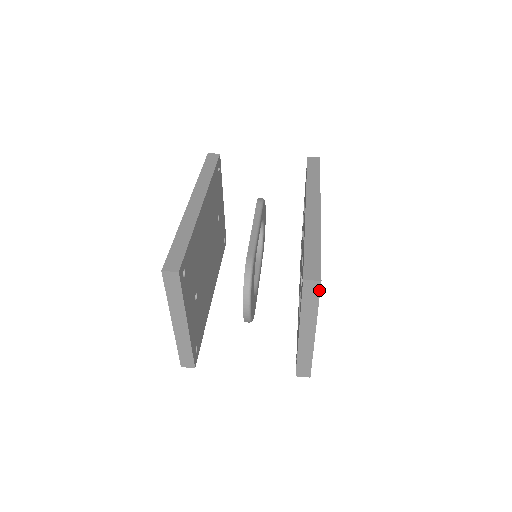
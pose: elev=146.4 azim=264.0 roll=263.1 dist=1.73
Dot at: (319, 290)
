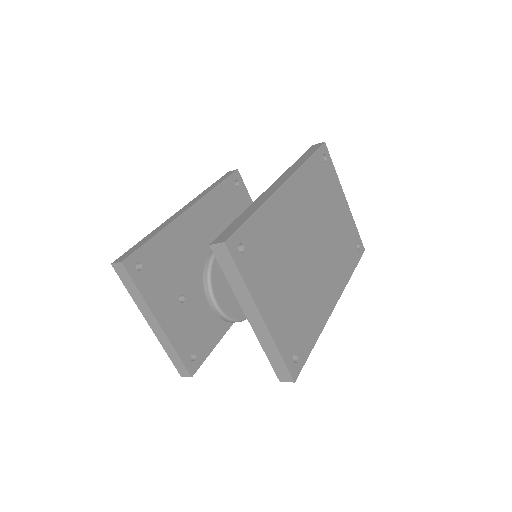
Dot at: (230, 255)
